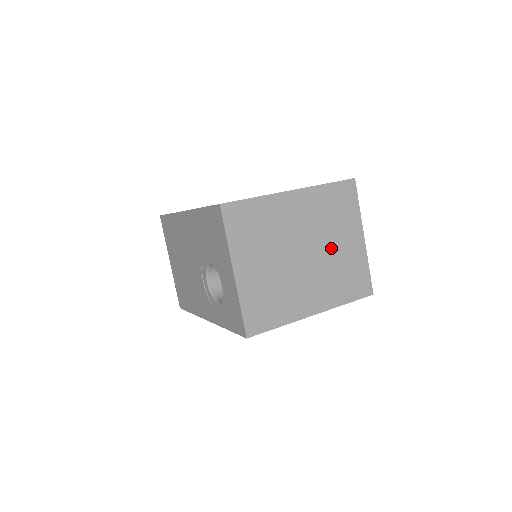
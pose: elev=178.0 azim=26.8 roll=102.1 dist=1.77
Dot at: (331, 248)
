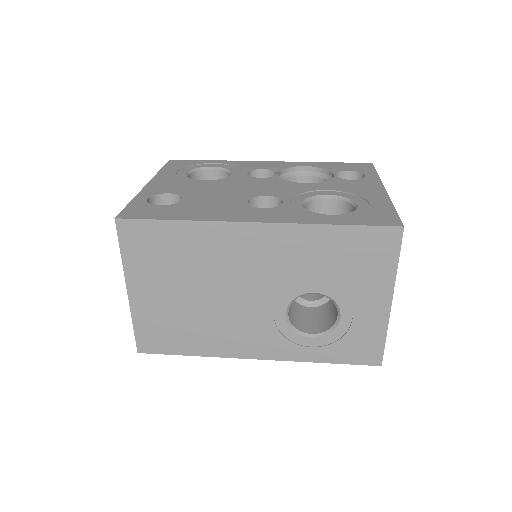
Dot at: occluded
